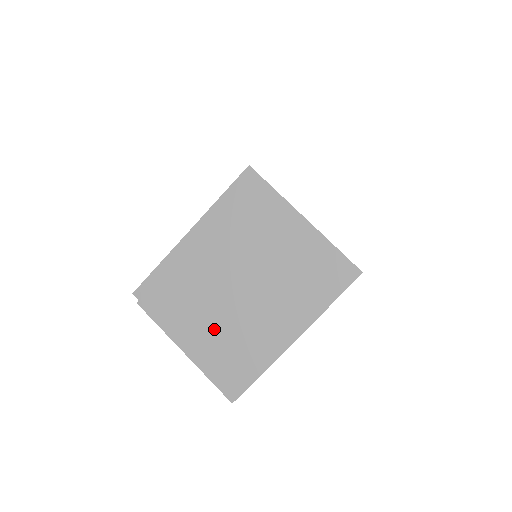
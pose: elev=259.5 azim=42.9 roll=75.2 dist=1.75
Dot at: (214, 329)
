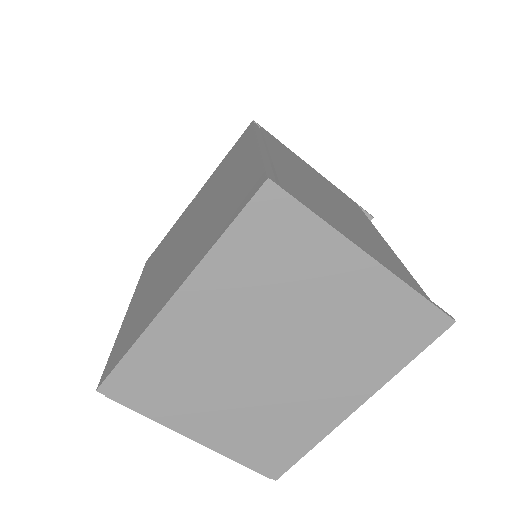
Dot at: (236, 415)
